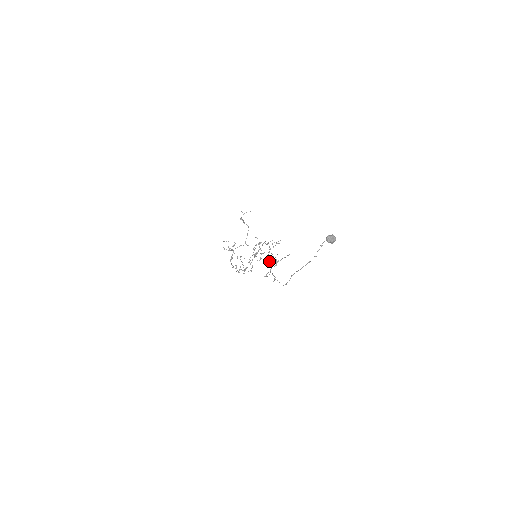
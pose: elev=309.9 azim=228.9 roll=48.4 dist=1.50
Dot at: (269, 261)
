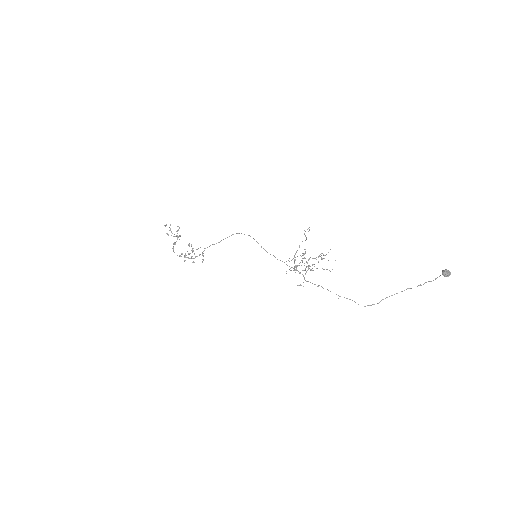
Dot at: occluded
